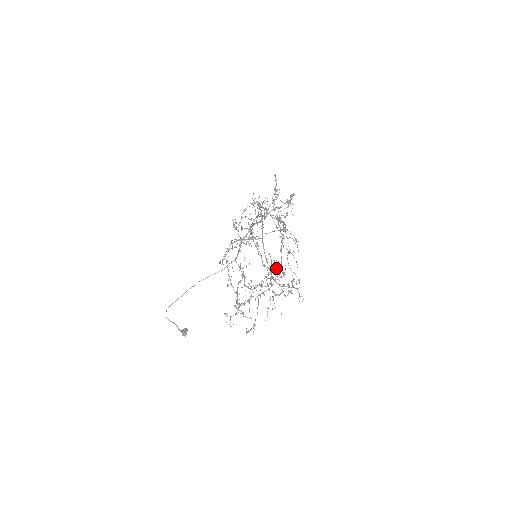
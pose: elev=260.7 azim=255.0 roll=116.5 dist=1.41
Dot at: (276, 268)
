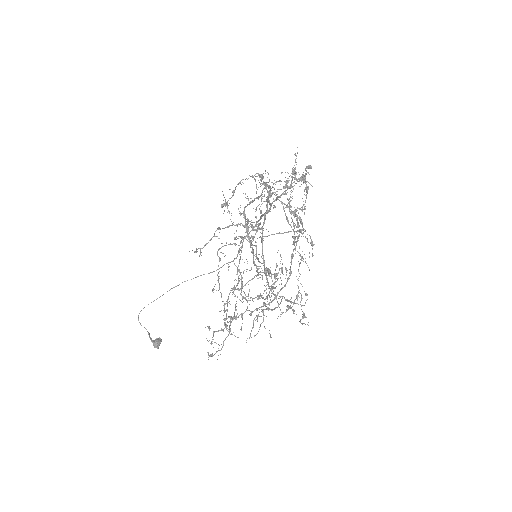
Dot at: occluded
